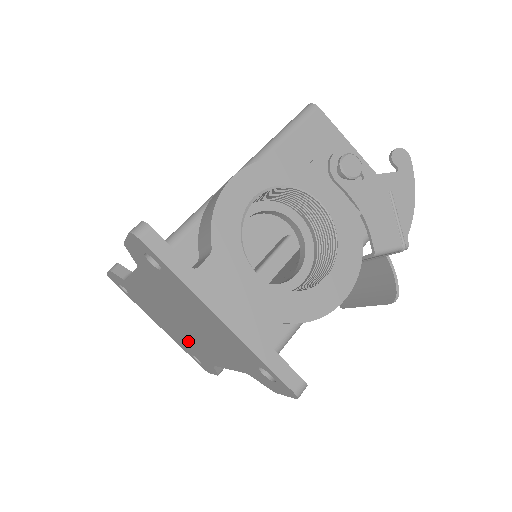
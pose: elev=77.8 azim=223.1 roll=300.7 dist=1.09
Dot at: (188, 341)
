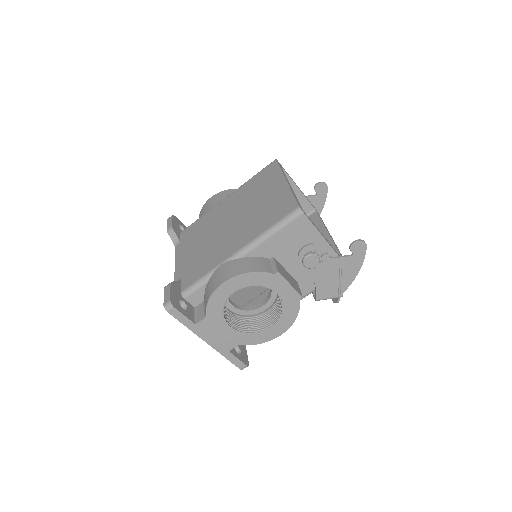
Dot at: occluded
